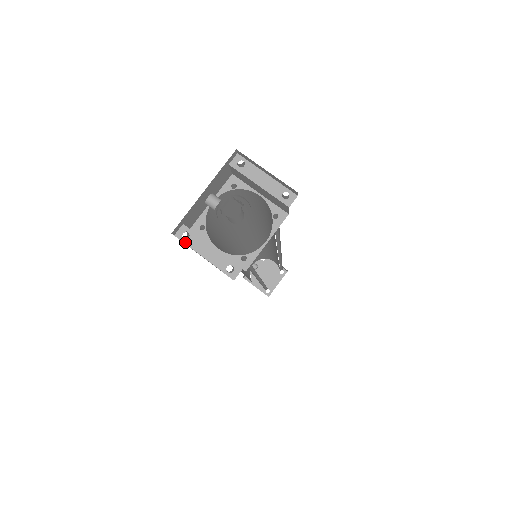
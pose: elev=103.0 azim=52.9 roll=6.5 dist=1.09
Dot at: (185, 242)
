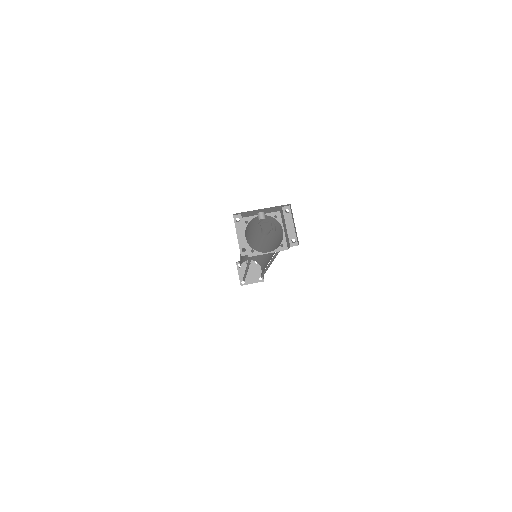
Dot at: (235, 222)
